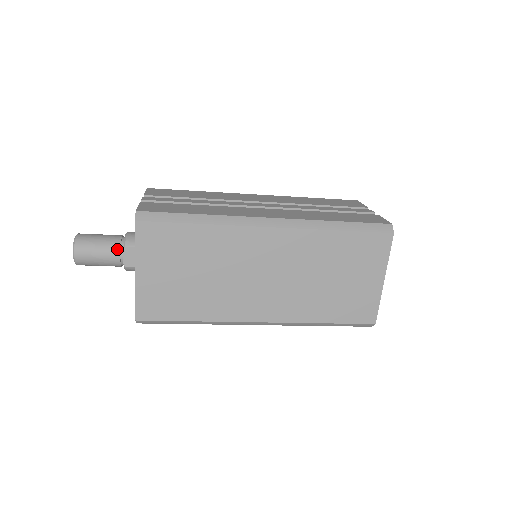
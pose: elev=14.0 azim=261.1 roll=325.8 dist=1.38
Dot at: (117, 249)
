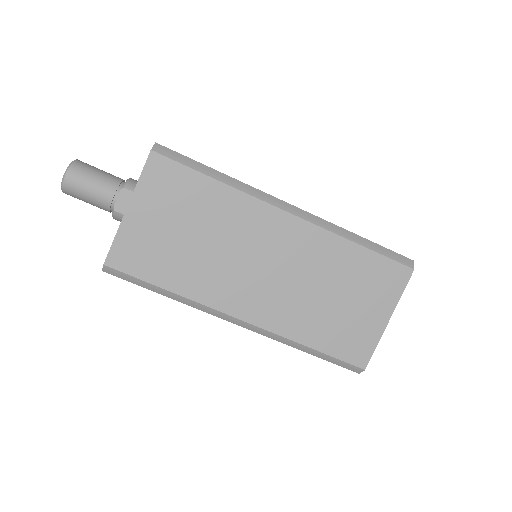
Dot at: (114, 188)
